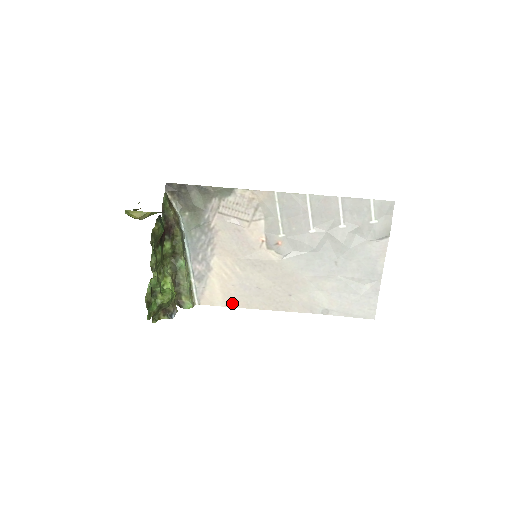
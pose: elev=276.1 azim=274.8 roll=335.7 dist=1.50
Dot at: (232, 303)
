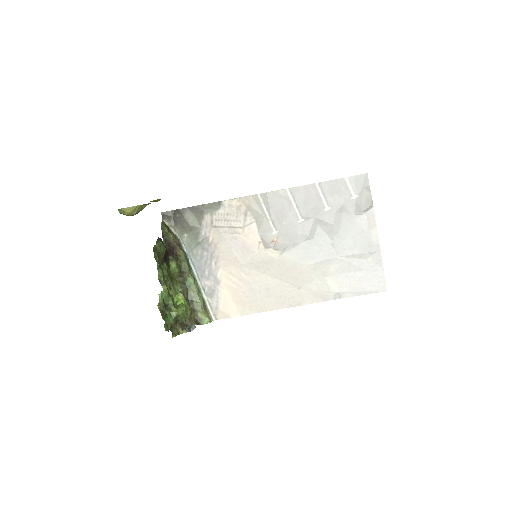
Dot at: (247, 310)
